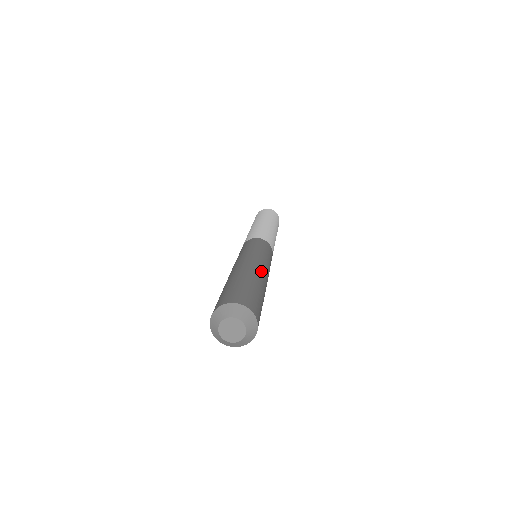
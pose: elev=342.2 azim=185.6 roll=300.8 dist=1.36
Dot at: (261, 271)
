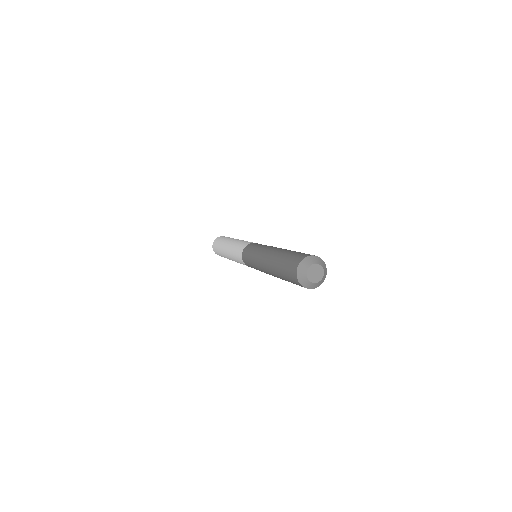
Dot at: (280, 248)
